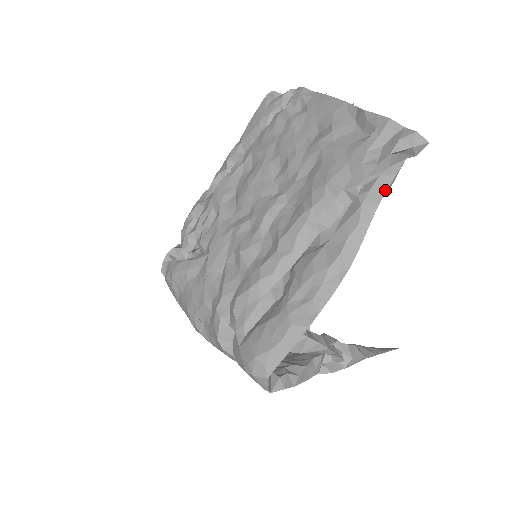
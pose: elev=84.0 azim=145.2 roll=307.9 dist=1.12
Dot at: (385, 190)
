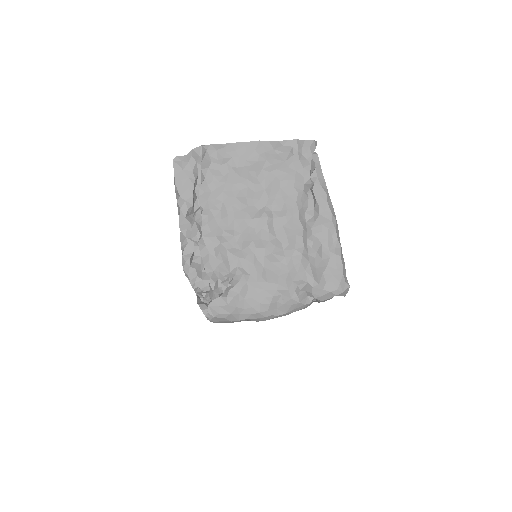
Dot at: (322, 173)
